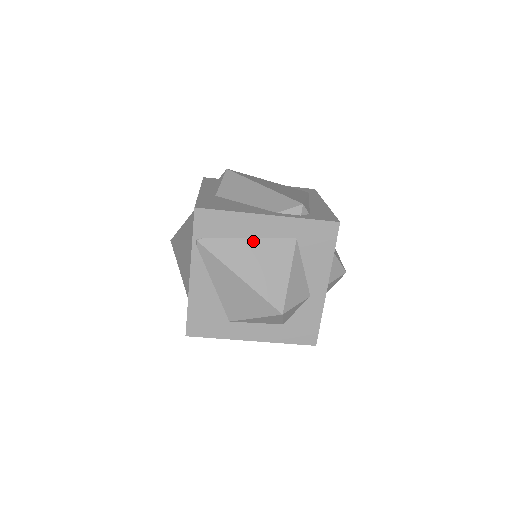
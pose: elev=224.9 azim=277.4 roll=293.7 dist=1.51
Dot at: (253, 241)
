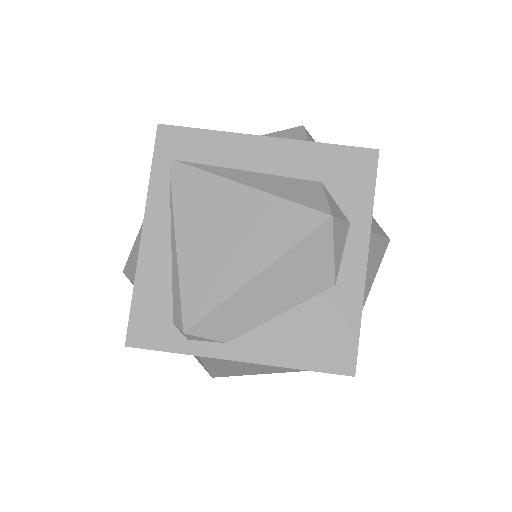
Dot at: occluded
